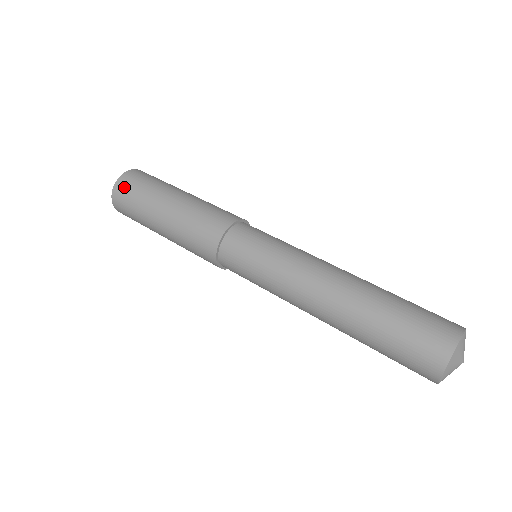
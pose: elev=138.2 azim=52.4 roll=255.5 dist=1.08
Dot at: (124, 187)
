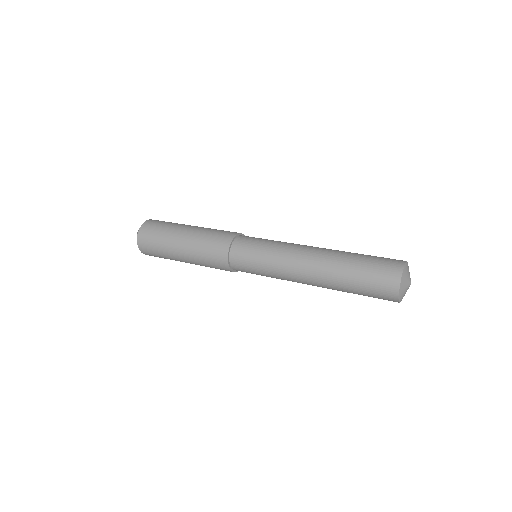
Dot at: (155, 221)
